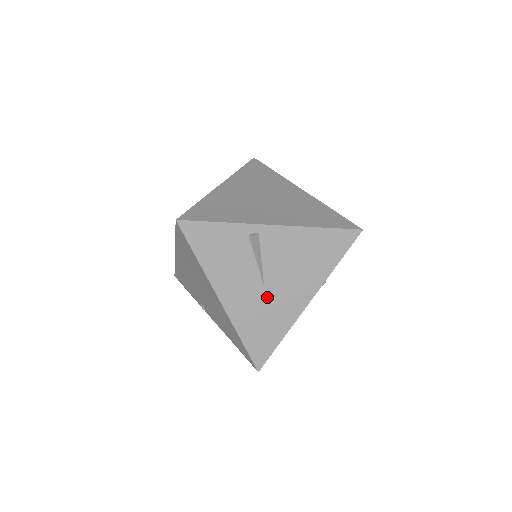
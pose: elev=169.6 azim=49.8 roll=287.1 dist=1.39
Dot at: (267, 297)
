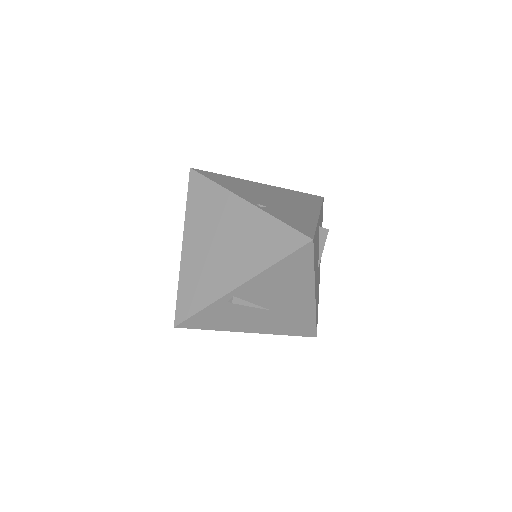
Dot at: (280, 312)
